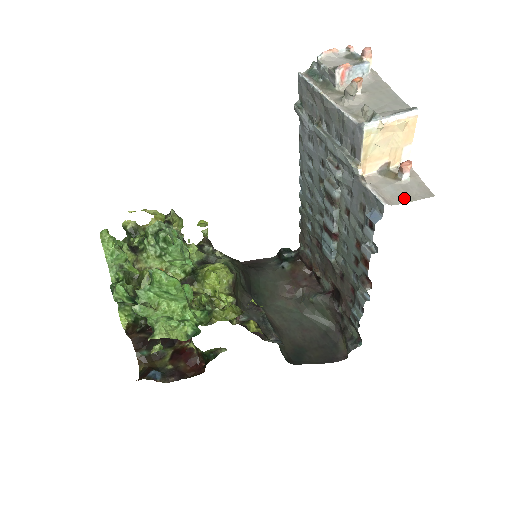
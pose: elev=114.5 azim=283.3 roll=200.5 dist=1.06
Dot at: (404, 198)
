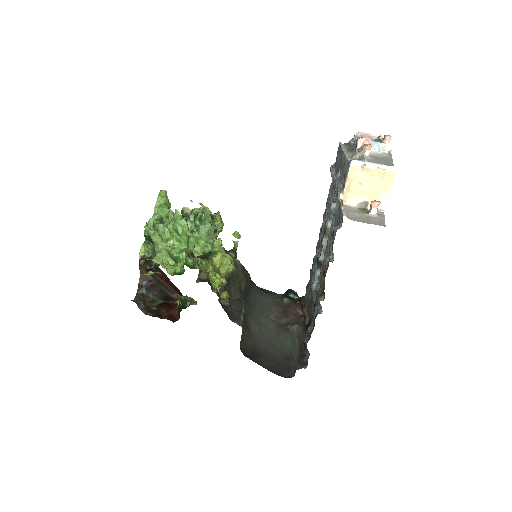
Dot at: (363, 221)
